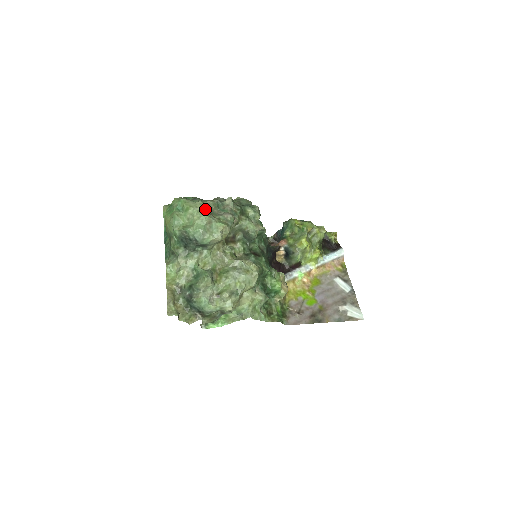
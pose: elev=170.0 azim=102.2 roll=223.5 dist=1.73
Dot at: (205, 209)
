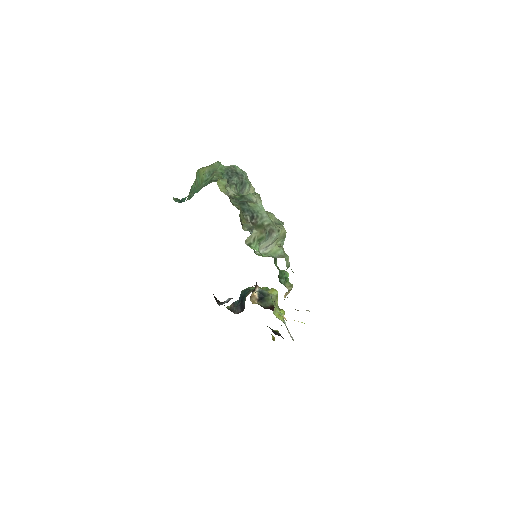
Dot at: occluded
